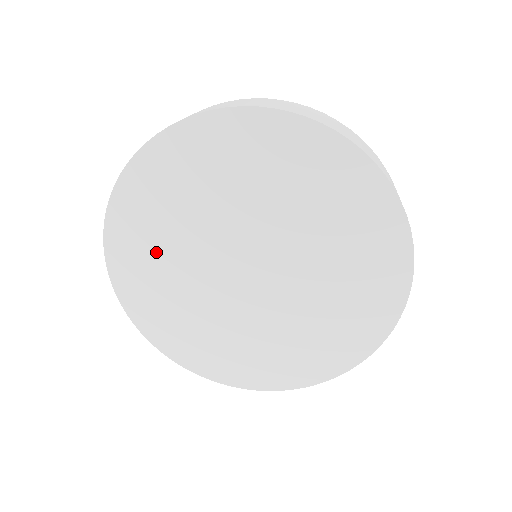
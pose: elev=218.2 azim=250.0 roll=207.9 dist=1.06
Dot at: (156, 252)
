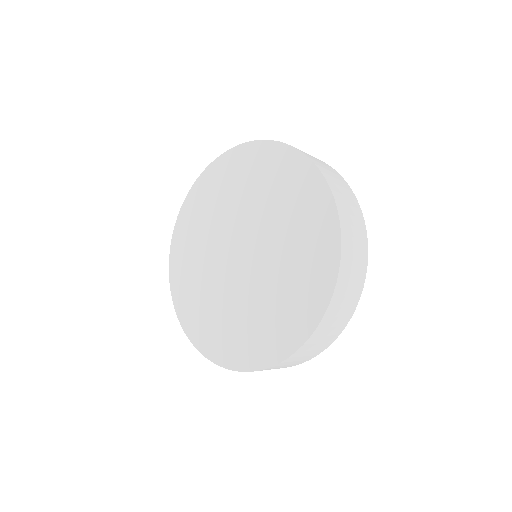
Dot at: (196, 289)
